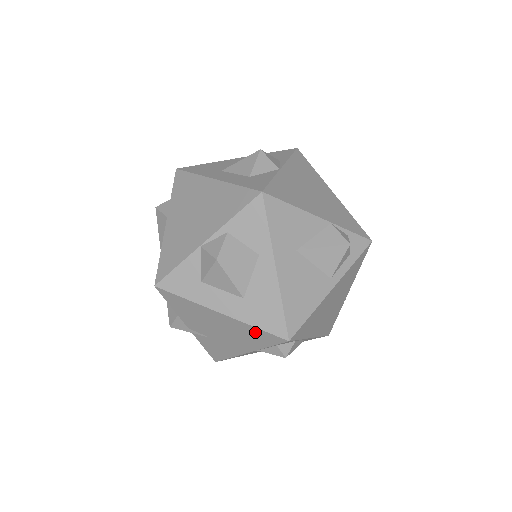
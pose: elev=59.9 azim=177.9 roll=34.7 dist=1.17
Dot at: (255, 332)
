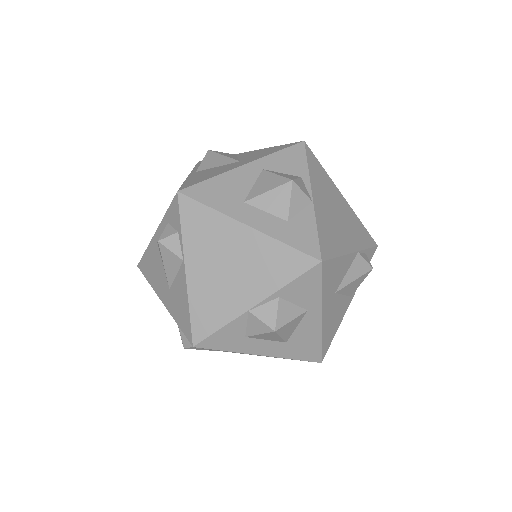
Dot at: occluded
